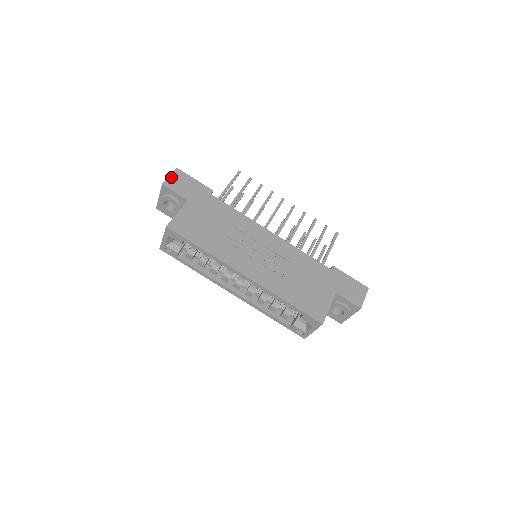
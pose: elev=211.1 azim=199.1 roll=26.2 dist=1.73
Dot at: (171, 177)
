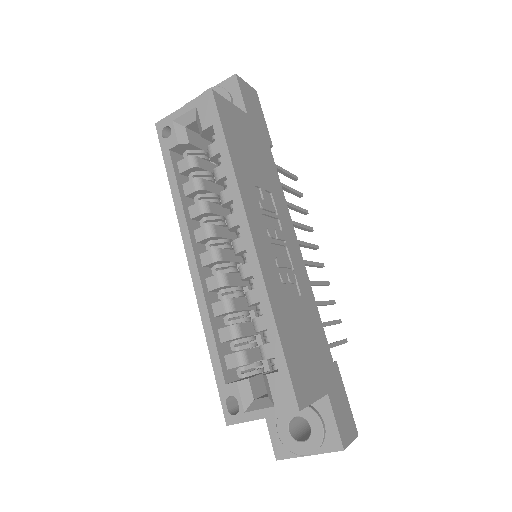
Dot at: (247, 85)
